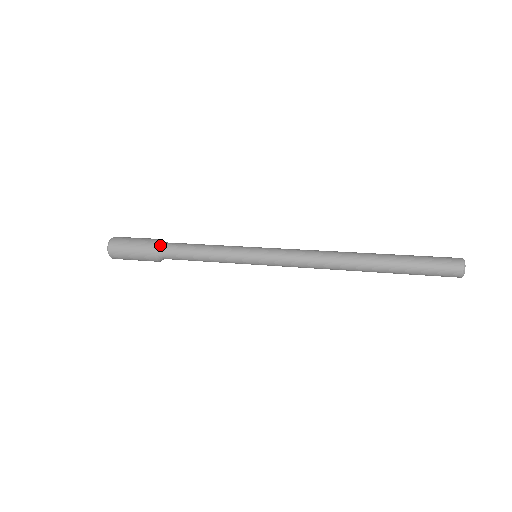
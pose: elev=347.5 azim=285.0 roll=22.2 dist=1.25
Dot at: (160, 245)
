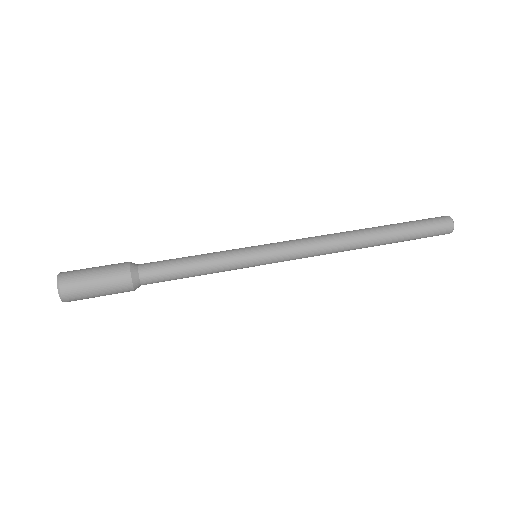
Dot at: (136, 270)
